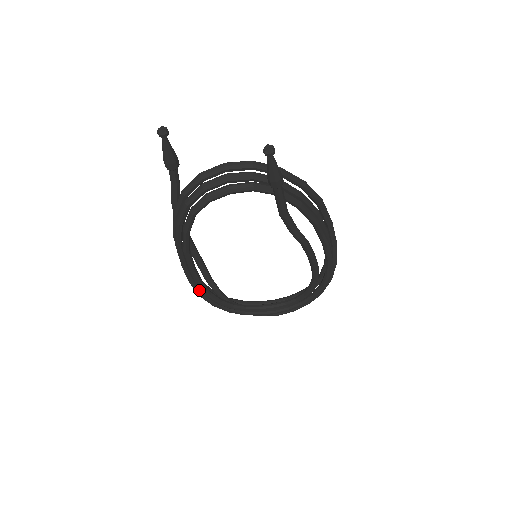
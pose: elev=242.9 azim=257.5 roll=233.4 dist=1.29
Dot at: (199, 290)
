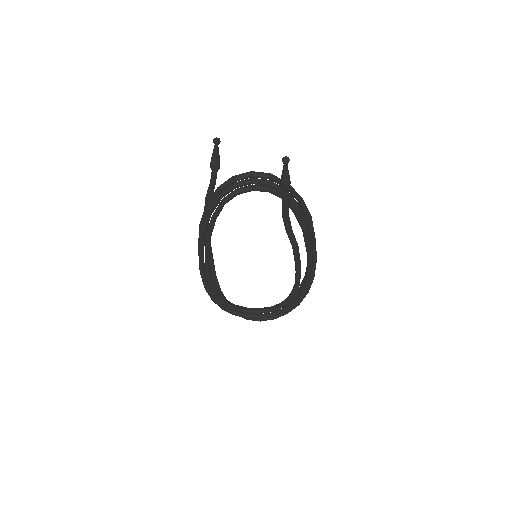
Dot at: (206, 281)
